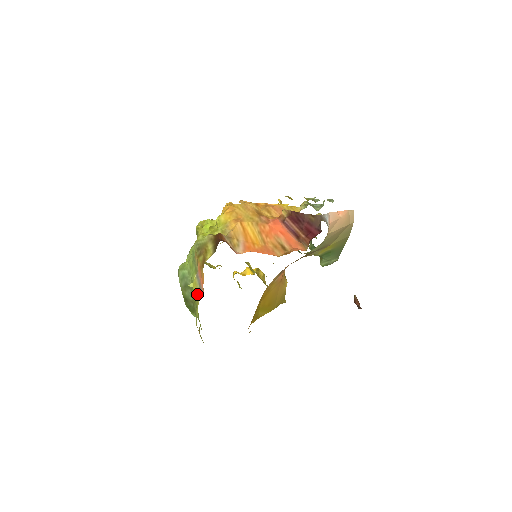
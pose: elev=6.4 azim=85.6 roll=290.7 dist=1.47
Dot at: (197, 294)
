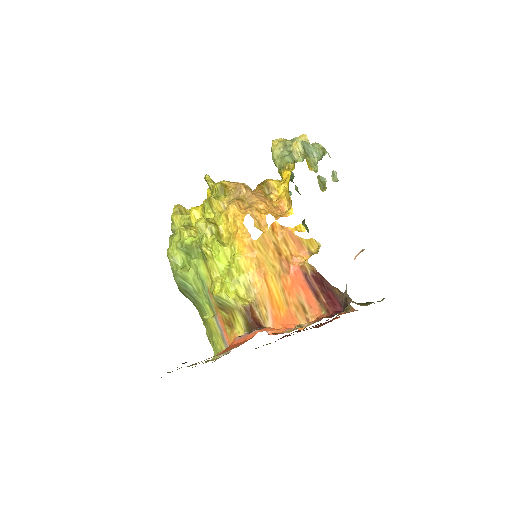
Dot at: (215, 331)
